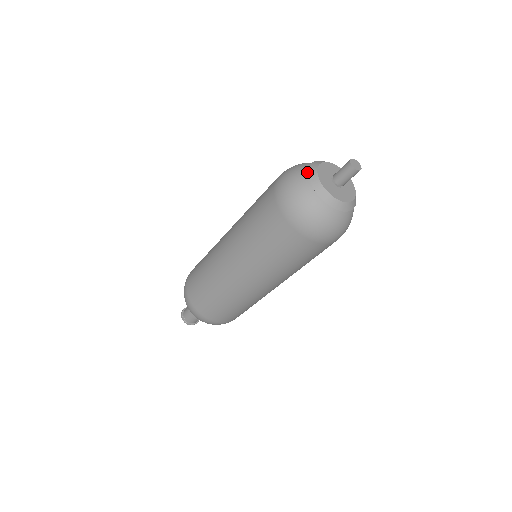
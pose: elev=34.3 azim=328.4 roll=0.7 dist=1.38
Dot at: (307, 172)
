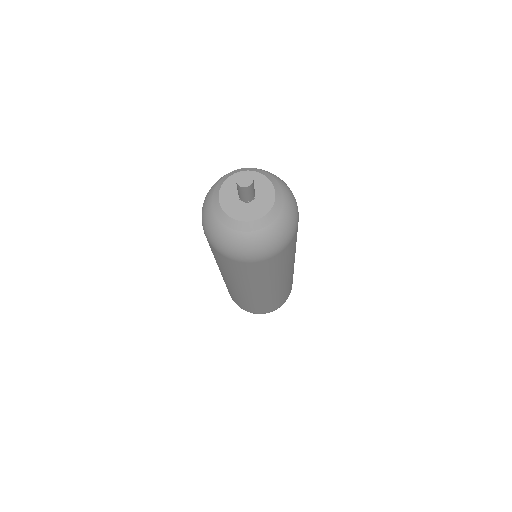
Dot at: (216, 213)
